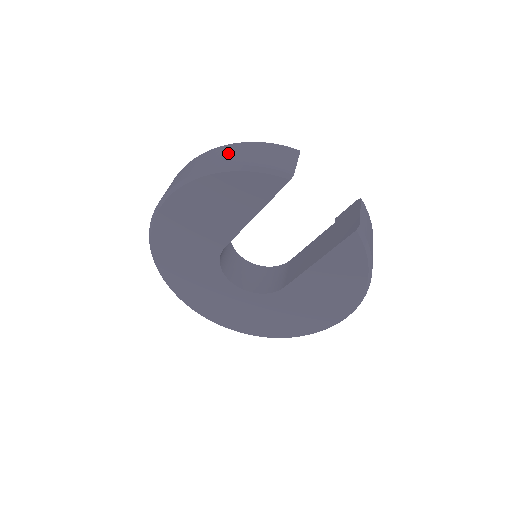
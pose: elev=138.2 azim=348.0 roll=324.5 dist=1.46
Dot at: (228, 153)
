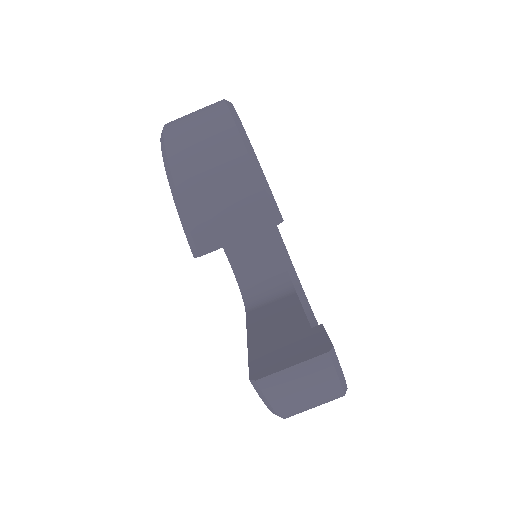
Dot at: (206, 143)
